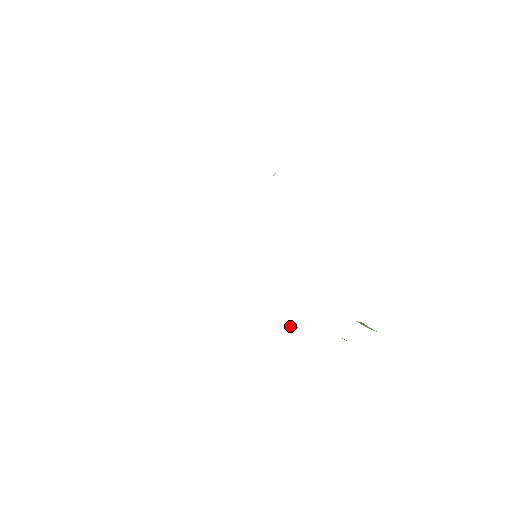
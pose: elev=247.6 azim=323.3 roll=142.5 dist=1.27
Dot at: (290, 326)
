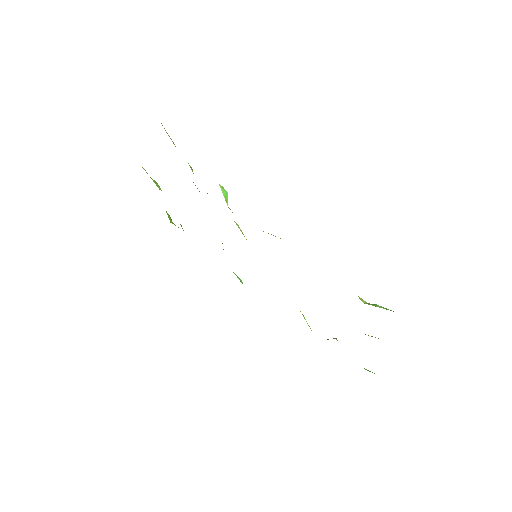
Dot at: occluded
